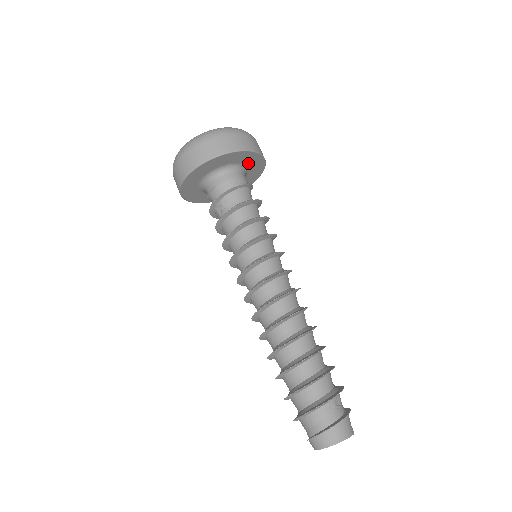
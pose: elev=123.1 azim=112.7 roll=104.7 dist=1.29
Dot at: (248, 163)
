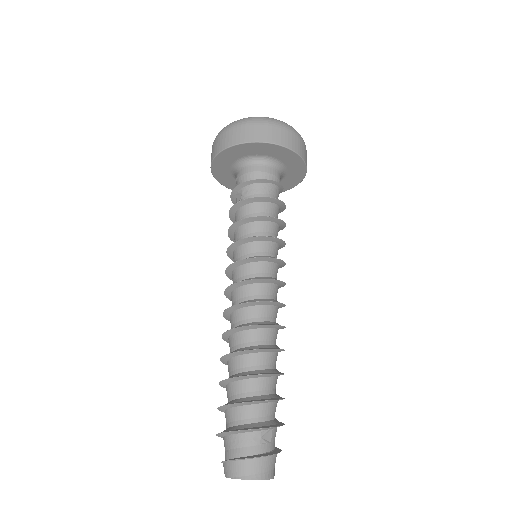
Dot at: (286, 162)
